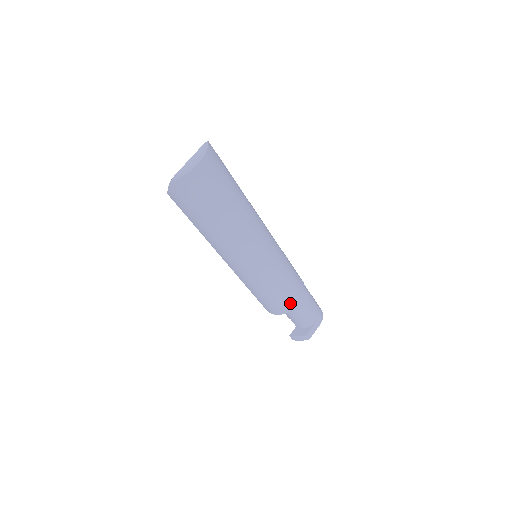
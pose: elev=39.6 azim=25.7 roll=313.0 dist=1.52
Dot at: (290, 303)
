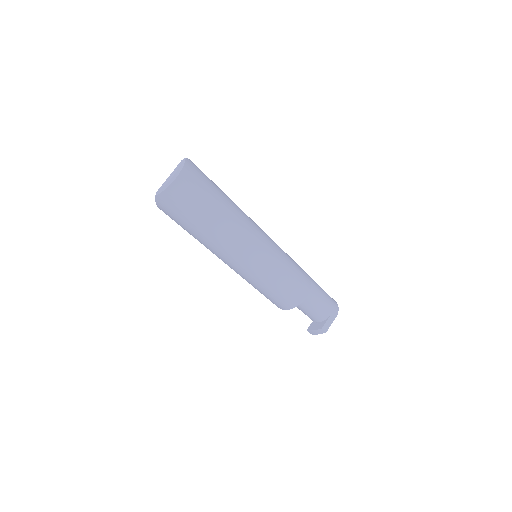
Dot at: (295, 298)
